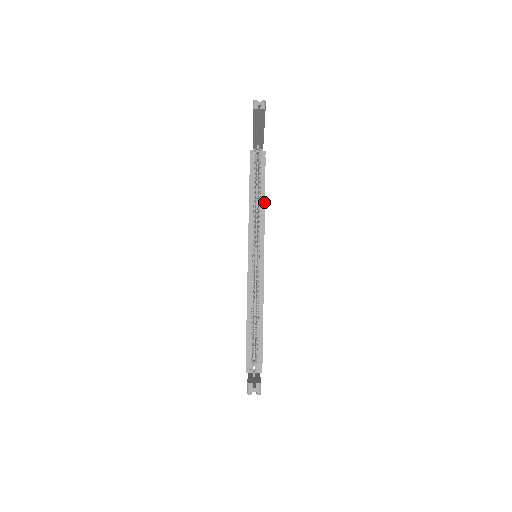
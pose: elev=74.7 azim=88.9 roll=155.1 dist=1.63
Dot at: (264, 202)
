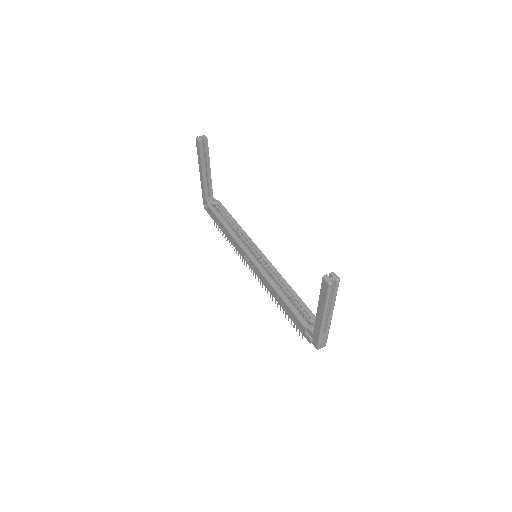
Dot at: (237, 223)
